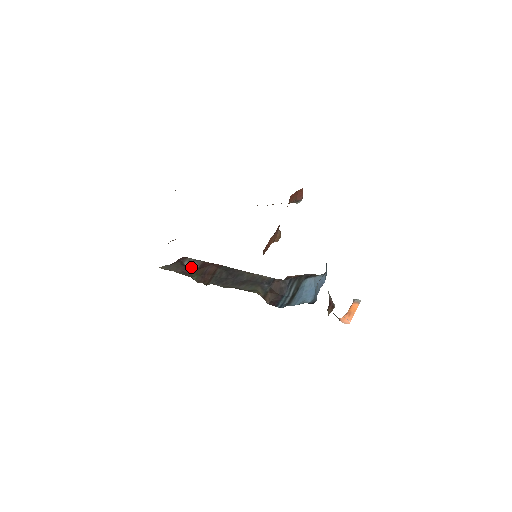
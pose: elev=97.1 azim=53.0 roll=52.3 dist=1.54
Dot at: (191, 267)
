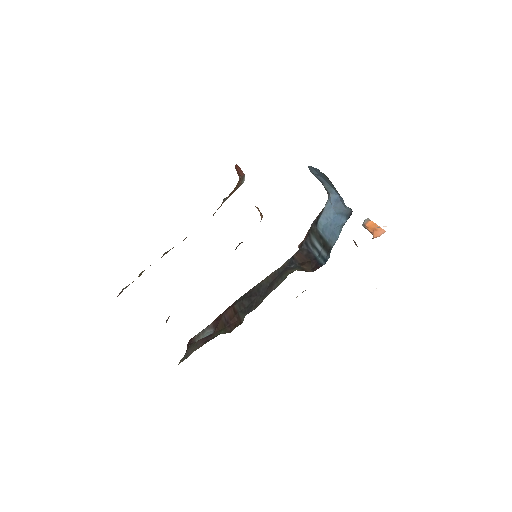
Dot at: occluded
